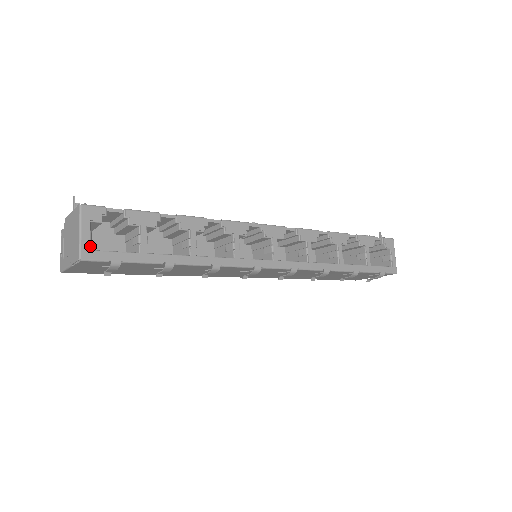
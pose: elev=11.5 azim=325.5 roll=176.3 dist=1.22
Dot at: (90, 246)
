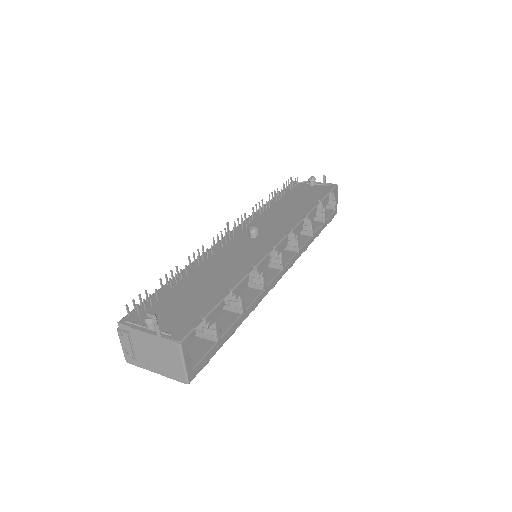
Dot at: occluded
